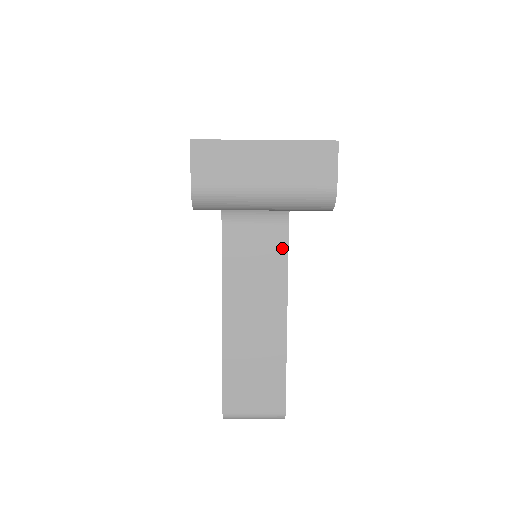
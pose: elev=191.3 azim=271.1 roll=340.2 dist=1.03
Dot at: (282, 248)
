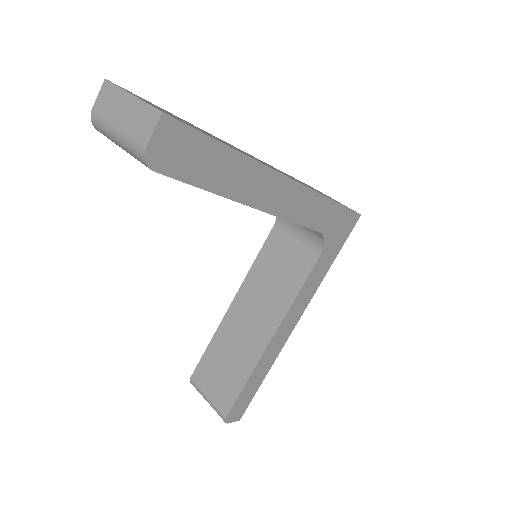
Dot at: (303, 275)
